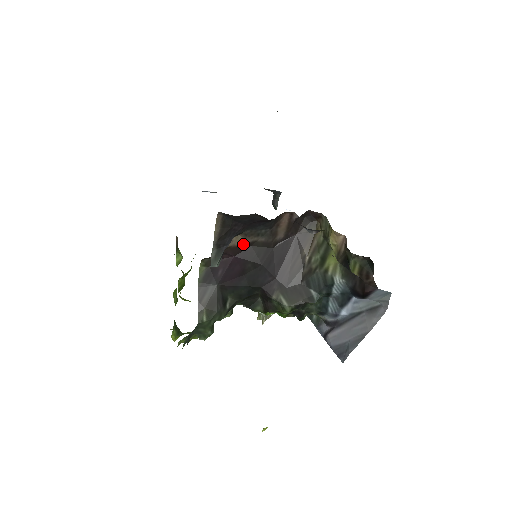
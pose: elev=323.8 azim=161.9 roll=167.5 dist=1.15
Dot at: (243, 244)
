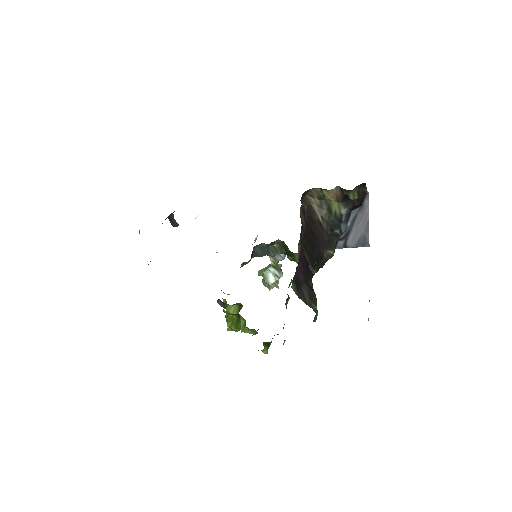
Dot at: (300, 248)
